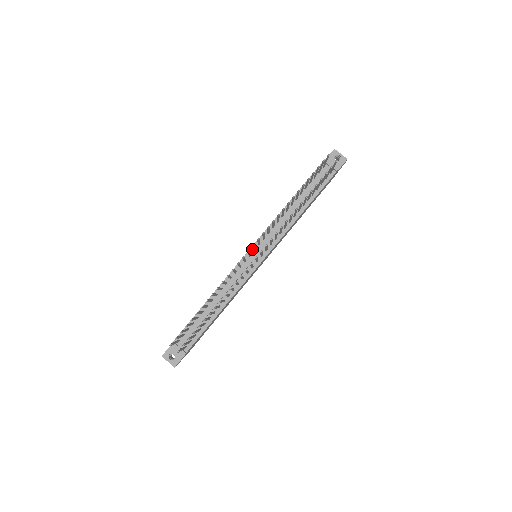
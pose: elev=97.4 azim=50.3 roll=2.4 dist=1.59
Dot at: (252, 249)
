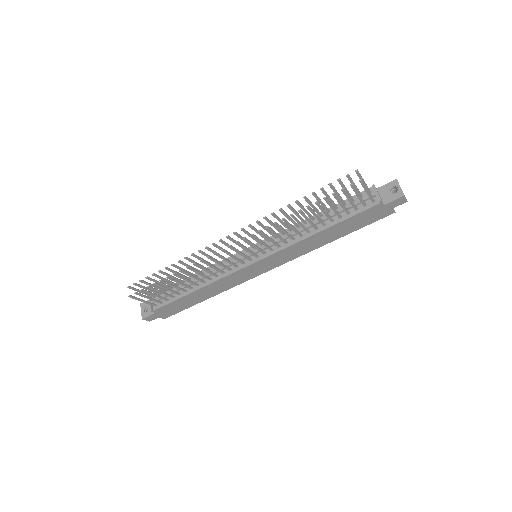
Dot at: occluded
